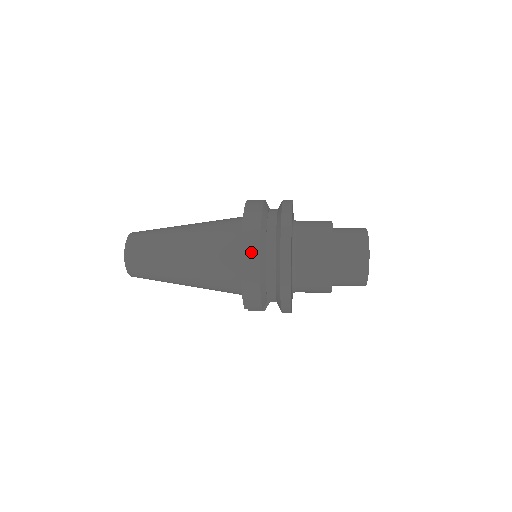
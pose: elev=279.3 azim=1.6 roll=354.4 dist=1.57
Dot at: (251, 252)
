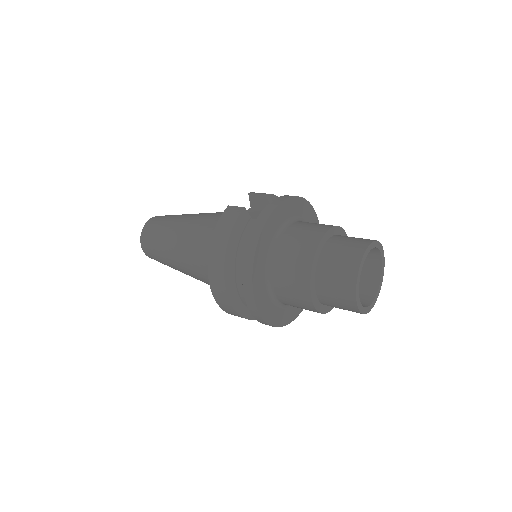
Dot at: (220, 294)
